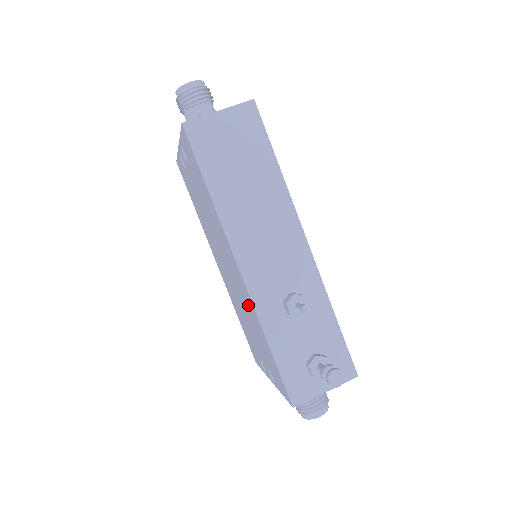
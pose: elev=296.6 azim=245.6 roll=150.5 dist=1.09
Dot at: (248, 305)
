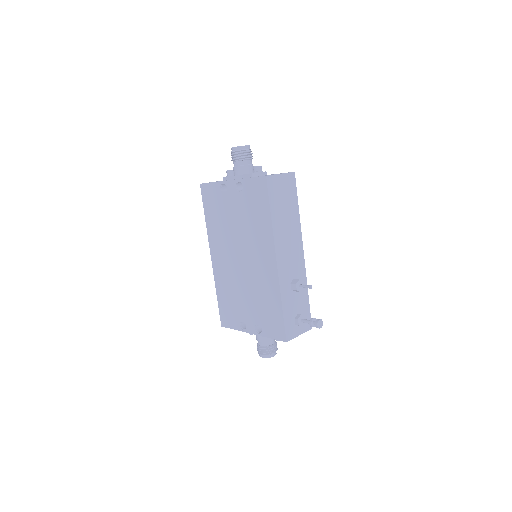
Dot at: (266, 283)
